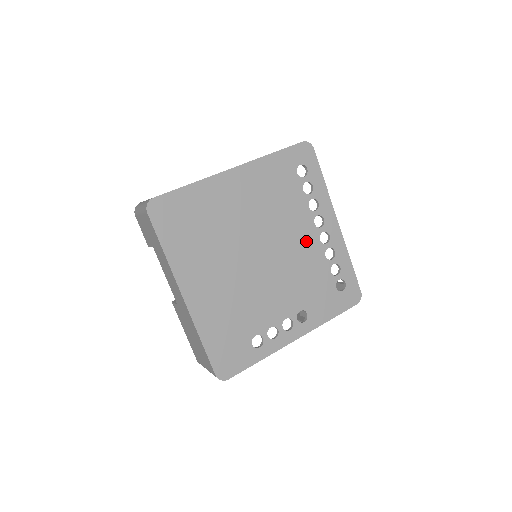
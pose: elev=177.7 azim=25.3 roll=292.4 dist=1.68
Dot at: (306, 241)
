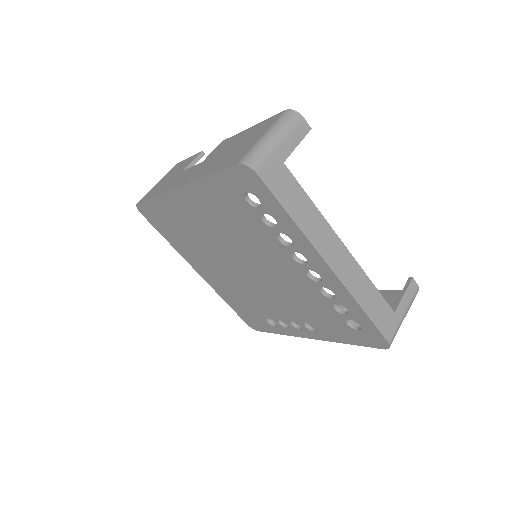
Dot at: (289, 271)
